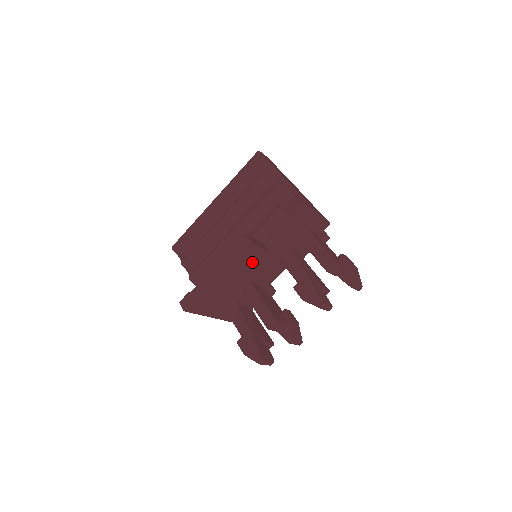
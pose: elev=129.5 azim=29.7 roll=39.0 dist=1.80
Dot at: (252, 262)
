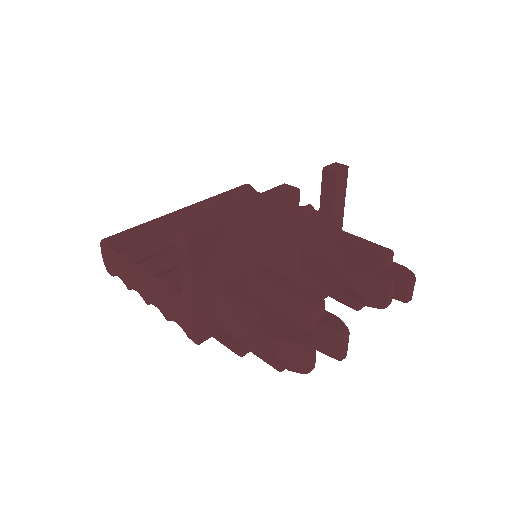
Dot at: (281, 229)
